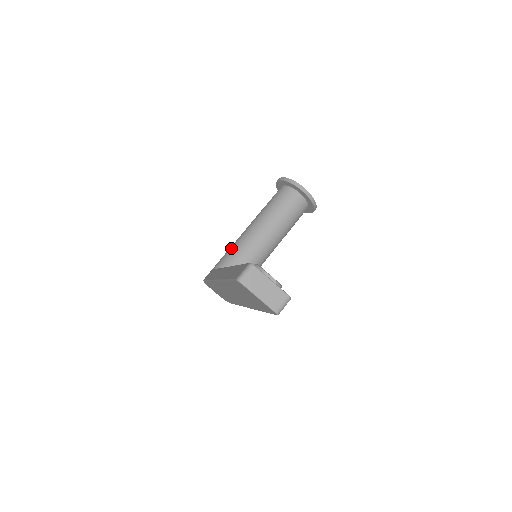
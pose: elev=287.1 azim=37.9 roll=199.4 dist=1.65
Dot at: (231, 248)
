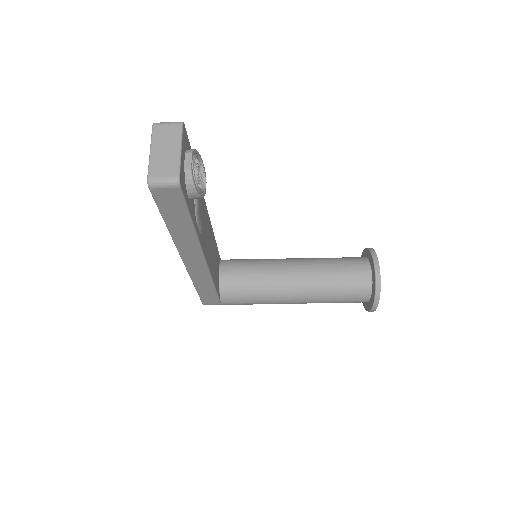
Dot at: occluded
